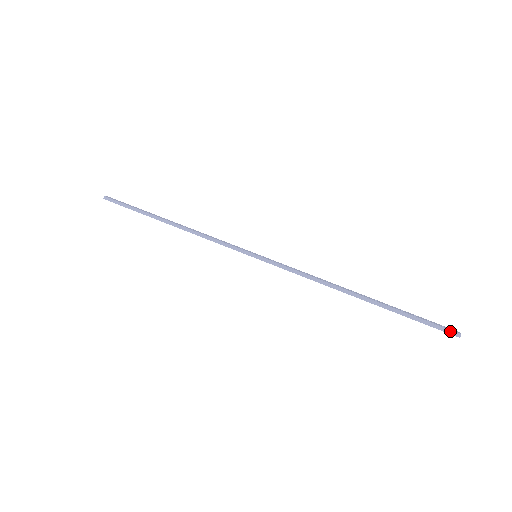
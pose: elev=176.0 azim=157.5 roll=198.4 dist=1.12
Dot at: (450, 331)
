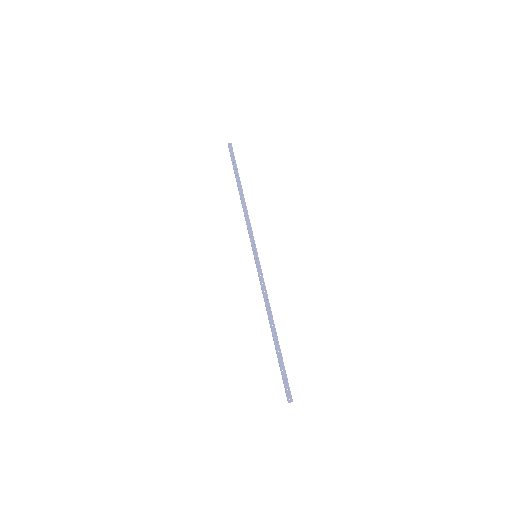
Dot at: (287, 395)
